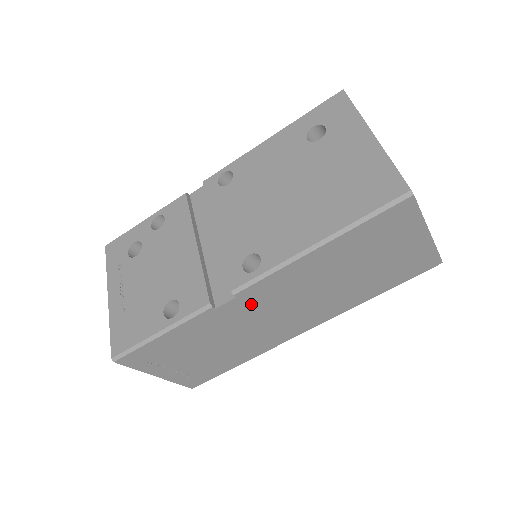
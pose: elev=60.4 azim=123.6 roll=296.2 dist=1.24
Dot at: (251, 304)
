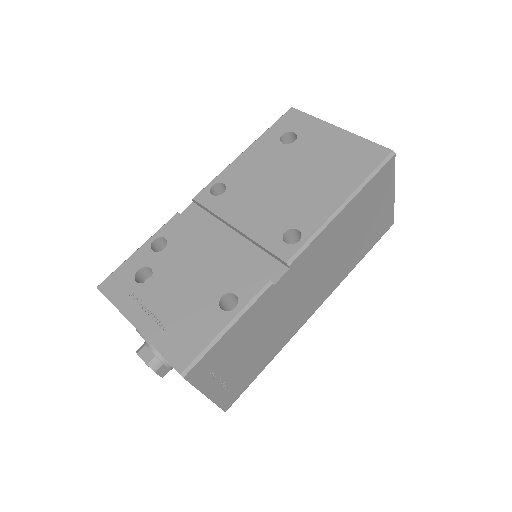
Dot at: (295, 277)
